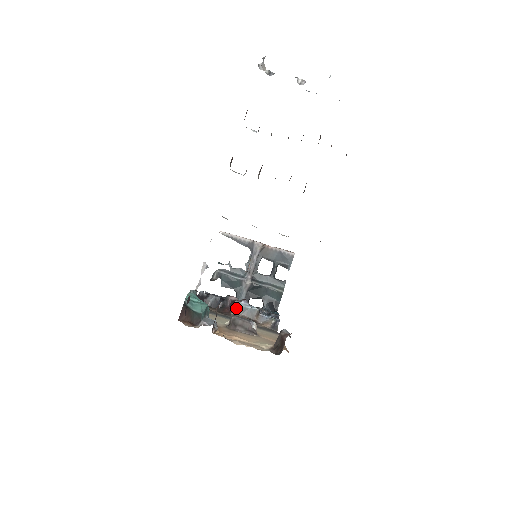
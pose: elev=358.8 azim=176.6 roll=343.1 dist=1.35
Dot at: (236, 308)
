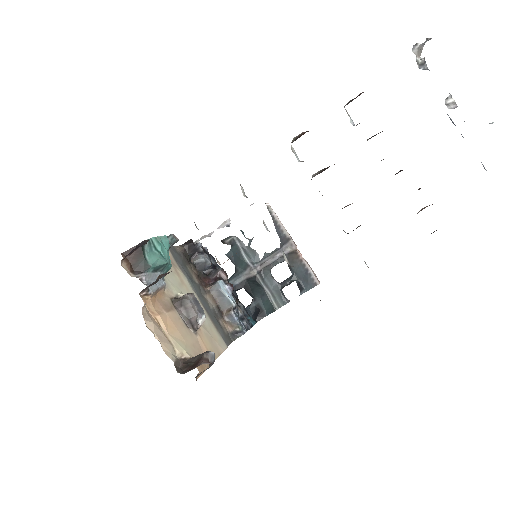
Dot at: (215, 286)
